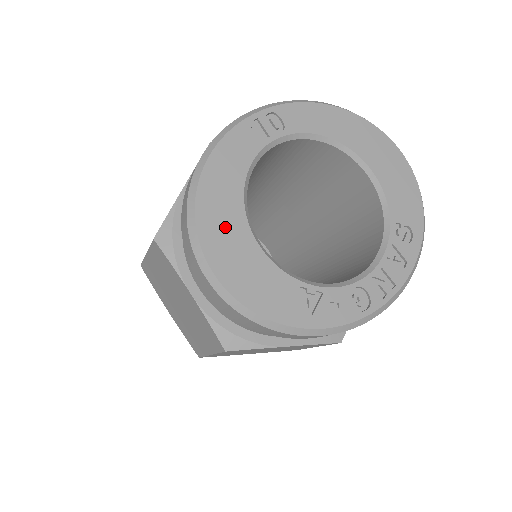
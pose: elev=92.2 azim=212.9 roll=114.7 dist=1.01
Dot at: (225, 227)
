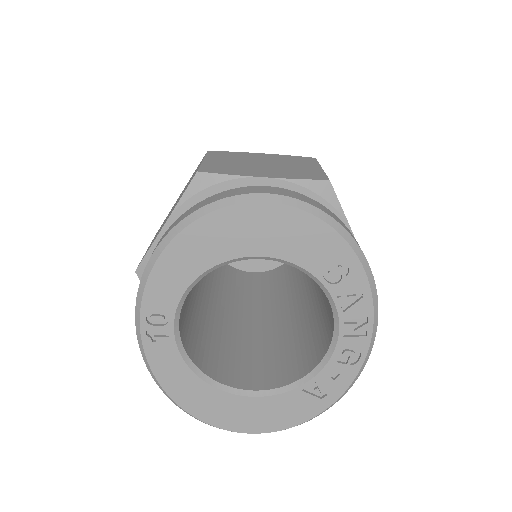
Dot at: (223, 409)
